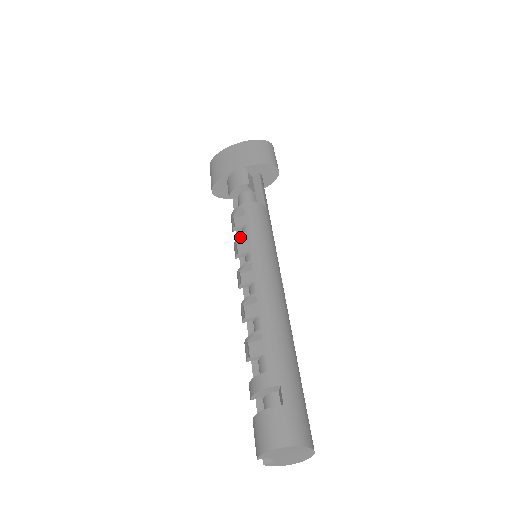
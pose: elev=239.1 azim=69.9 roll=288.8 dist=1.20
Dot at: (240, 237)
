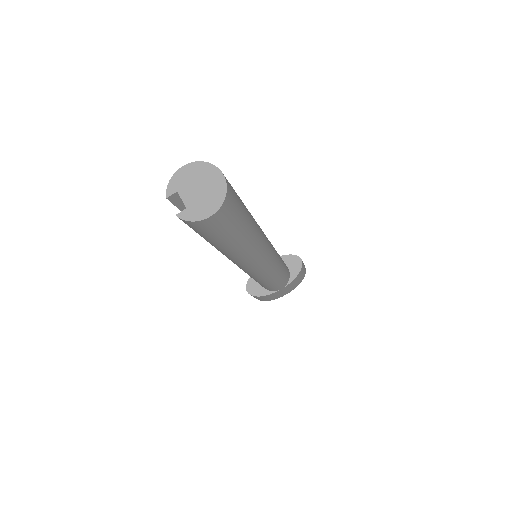
Dot at: occluded
